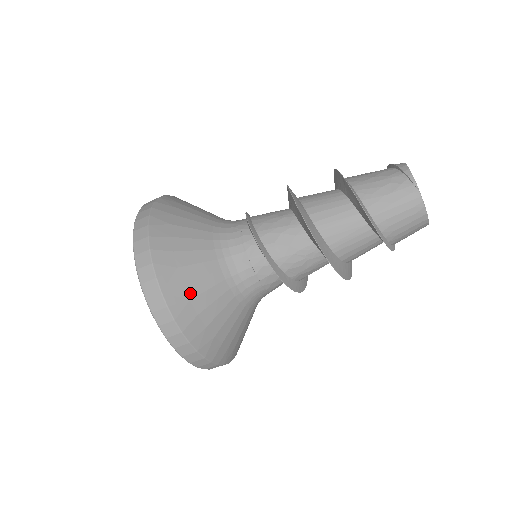
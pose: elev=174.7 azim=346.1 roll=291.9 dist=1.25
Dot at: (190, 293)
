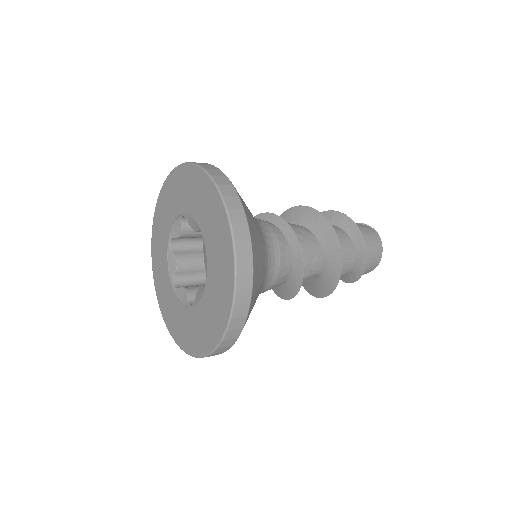
Dot at: (251, 218)
